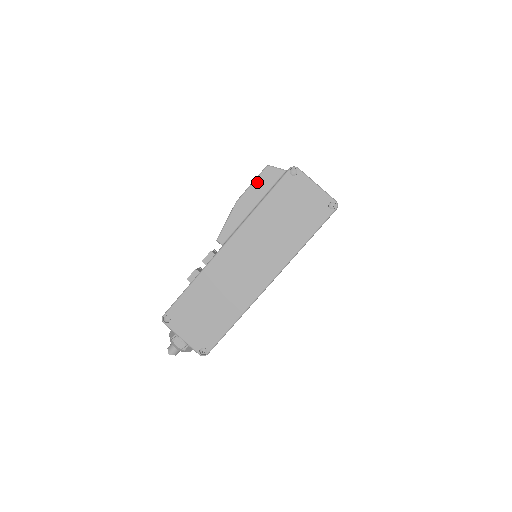
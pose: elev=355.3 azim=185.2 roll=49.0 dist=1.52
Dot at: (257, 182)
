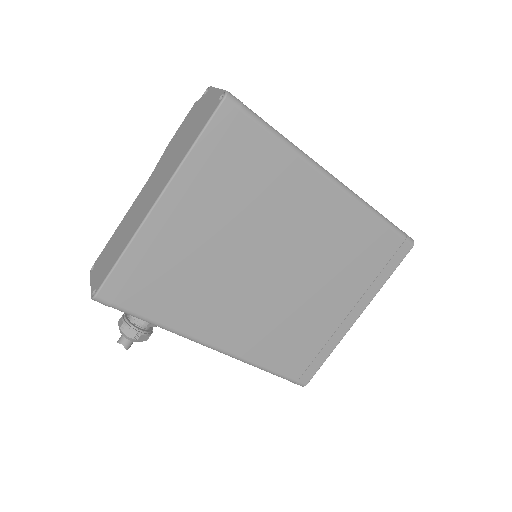
Dot at: (185, 119)
